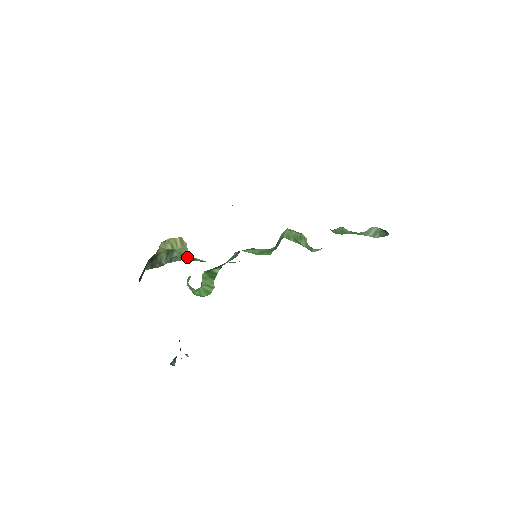
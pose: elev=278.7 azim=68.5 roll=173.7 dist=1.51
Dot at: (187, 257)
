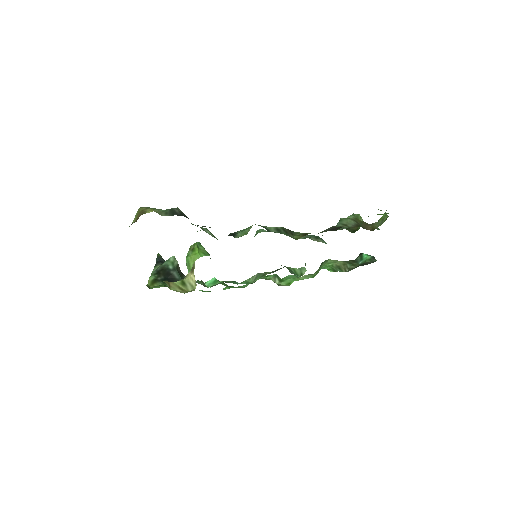
Dot at: occluded
